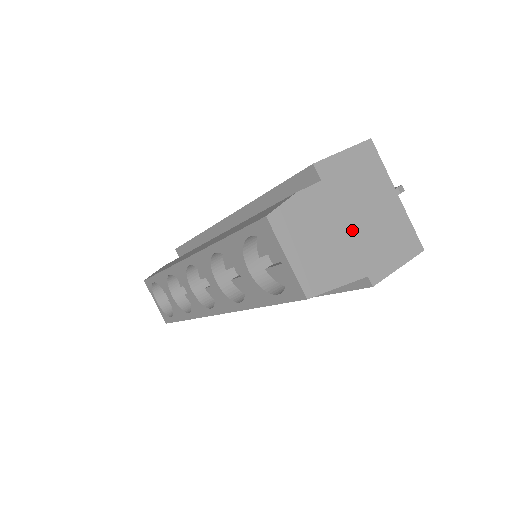
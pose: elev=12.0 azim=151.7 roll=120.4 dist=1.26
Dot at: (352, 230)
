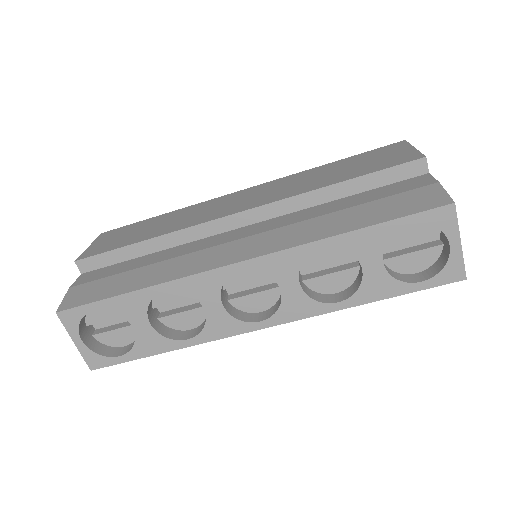
Dot at: occluded
